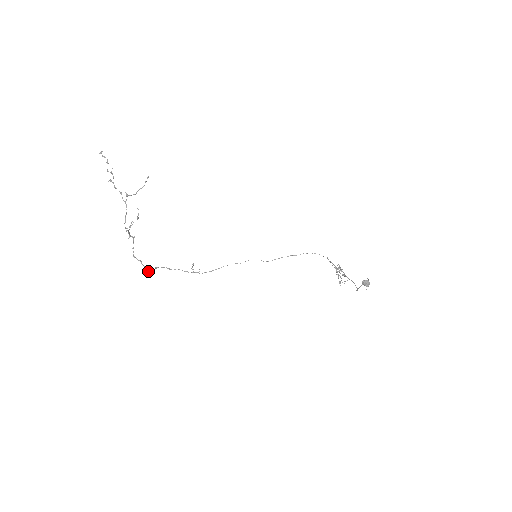
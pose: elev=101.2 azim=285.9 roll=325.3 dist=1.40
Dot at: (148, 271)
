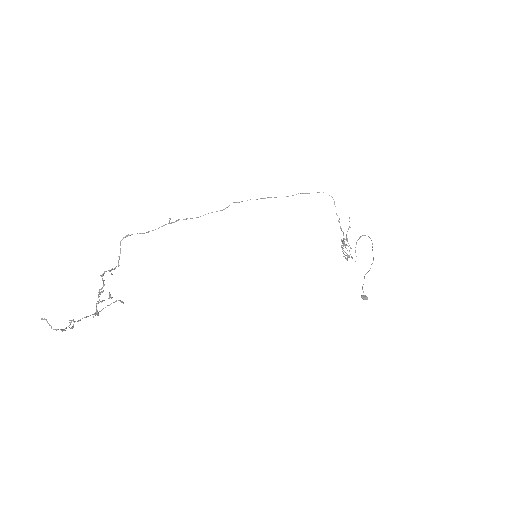
Dot at: occluded
